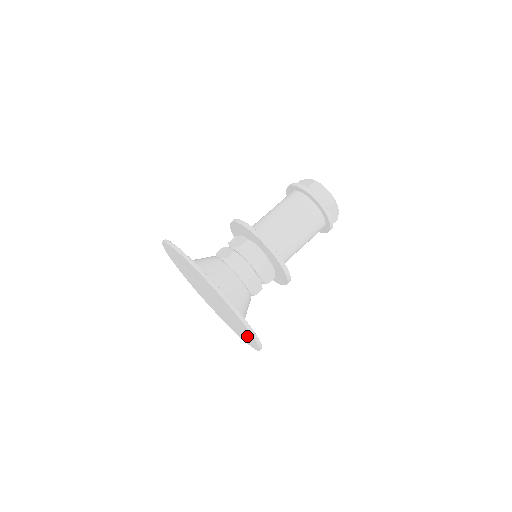
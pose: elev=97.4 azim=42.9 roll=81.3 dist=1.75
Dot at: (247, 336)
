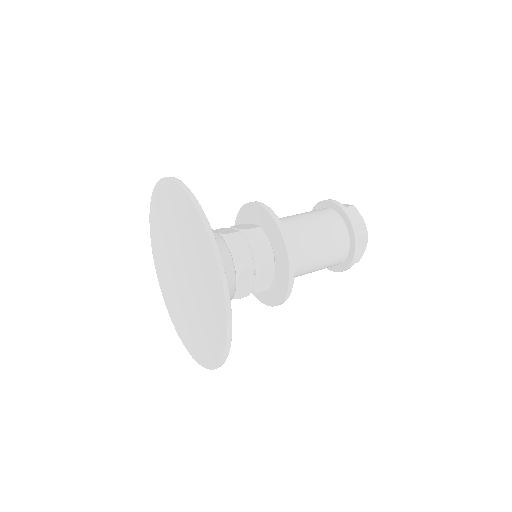
Dot at: (211, 340)
